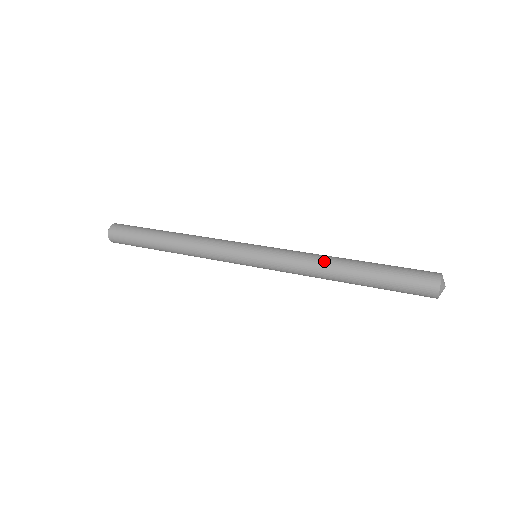
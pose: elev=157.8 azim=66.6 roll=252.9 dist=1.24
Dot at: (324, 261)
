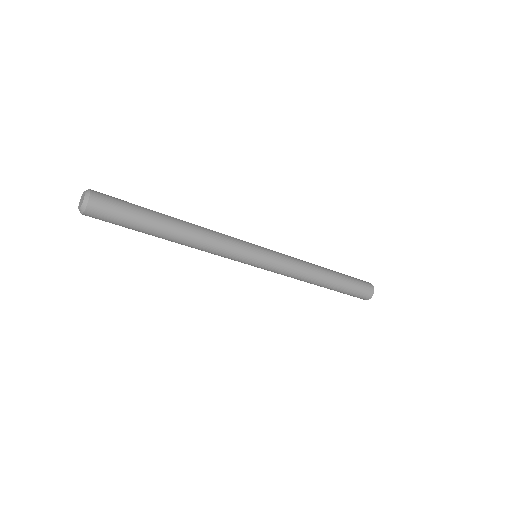
Dot at: (313, 265)
